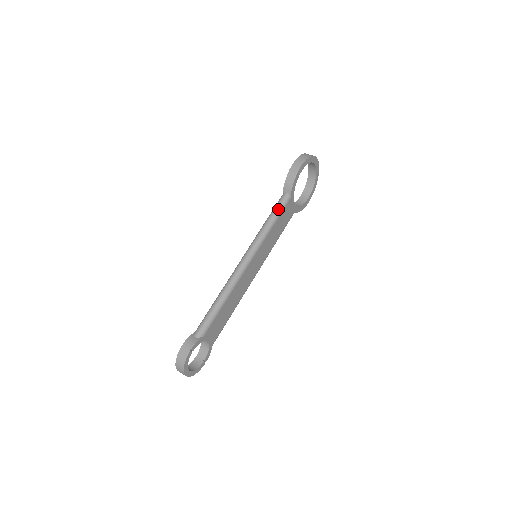
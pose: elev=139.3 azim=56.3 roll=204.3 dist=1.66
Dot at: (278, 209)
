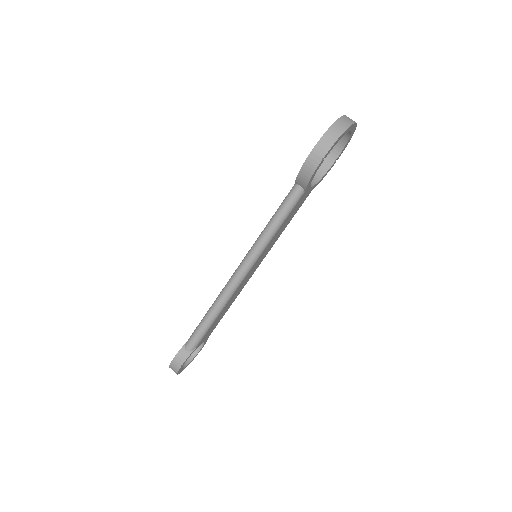
Dot at: (286, 210)
